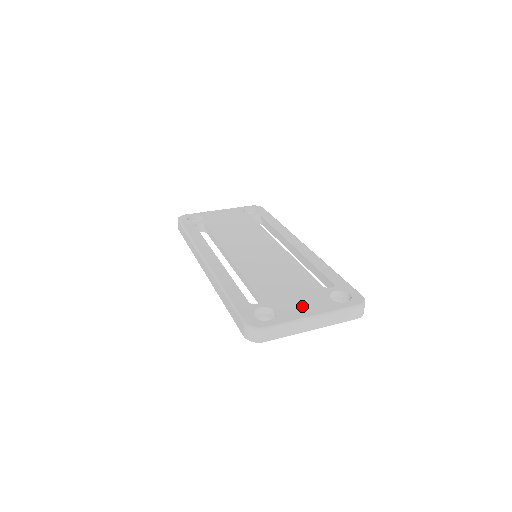
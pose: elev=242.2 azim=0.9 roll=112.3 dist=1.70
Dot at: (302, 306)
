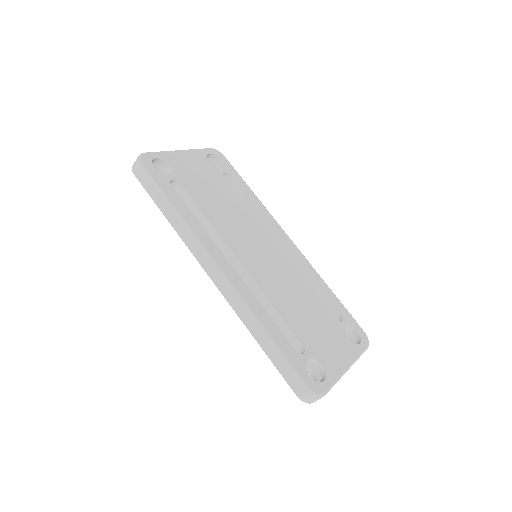
Dot at: (336, 353)
